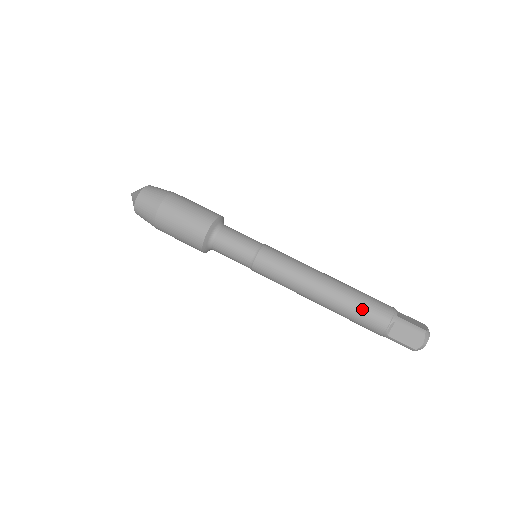
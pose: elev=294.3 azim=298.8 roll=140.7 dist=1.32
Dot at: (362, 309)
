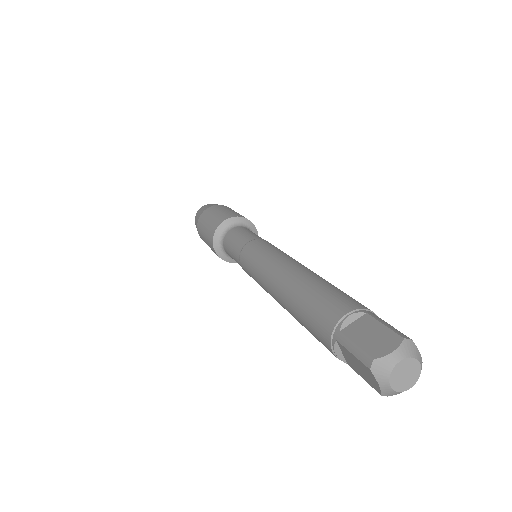
Dot at: (327, 290)
